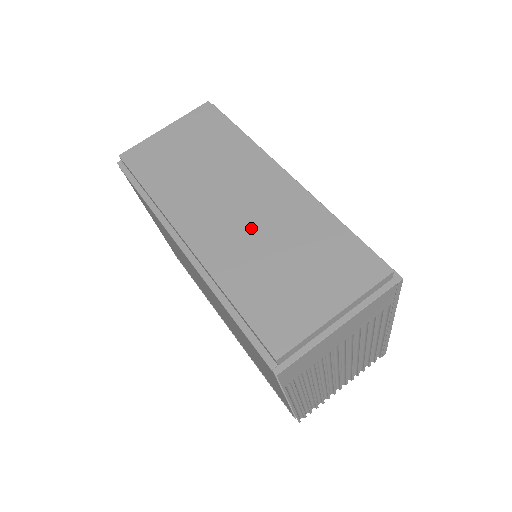
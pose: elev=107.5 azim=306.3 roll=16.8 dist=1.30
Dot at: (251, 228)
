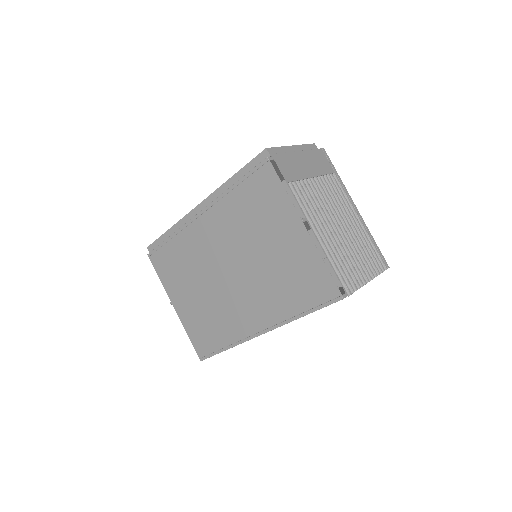
Dot at: occluded
